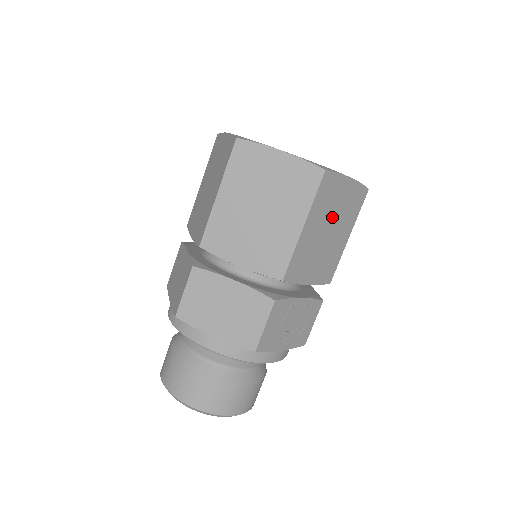
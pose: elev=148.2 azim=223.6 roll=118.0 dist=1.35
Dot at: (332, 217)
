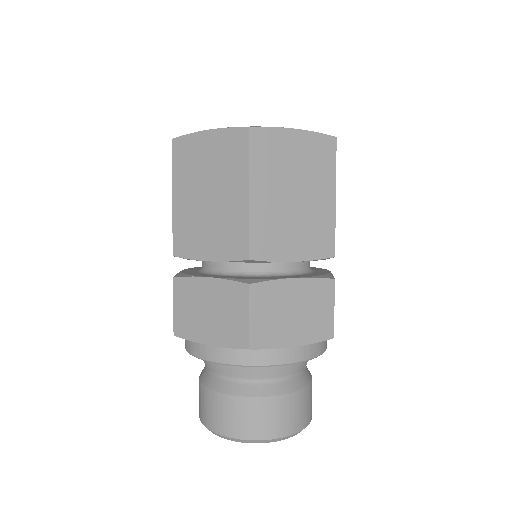
Dot at: occluded
